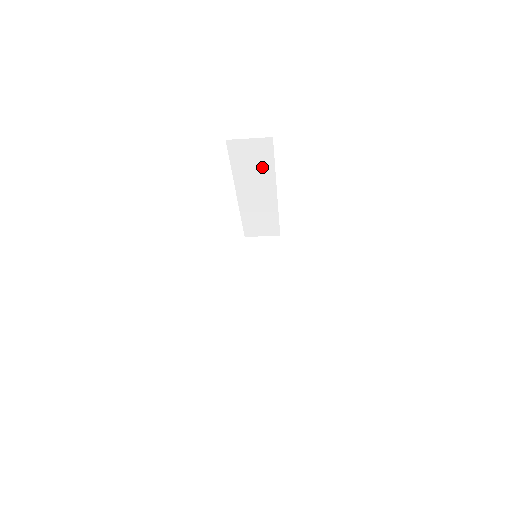
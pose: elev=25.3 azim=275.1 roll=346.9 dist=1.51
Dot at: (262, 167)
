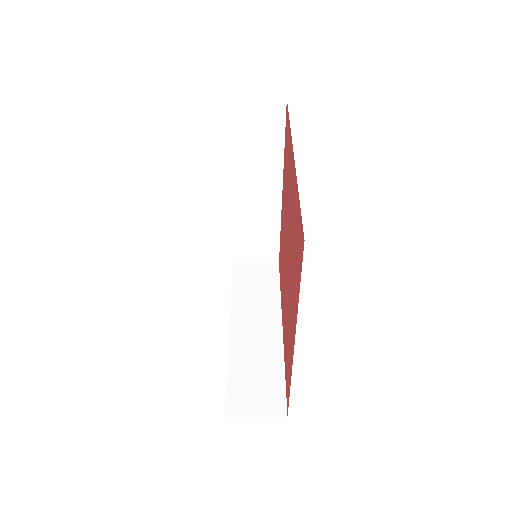
Dot at: (268, 148)
